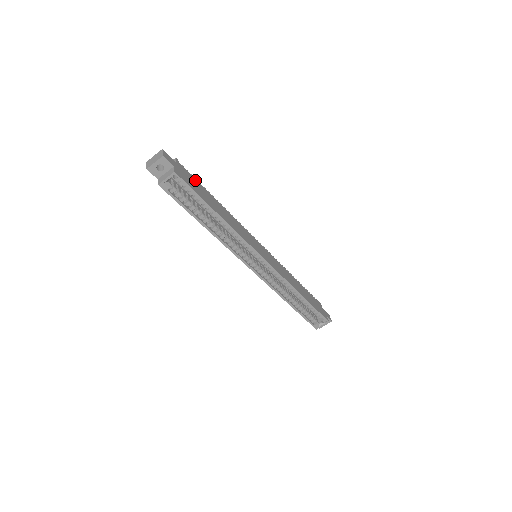
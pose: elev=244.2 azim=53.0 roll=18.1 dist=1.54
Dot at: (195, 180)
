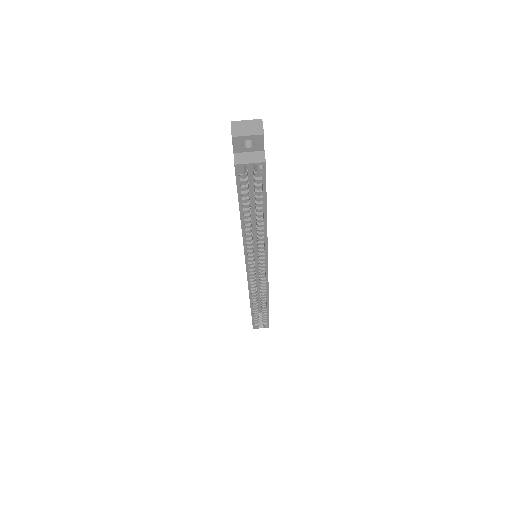
Dot at: occluded
